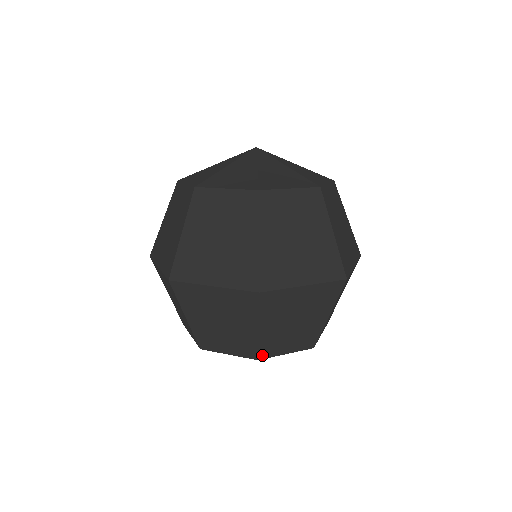
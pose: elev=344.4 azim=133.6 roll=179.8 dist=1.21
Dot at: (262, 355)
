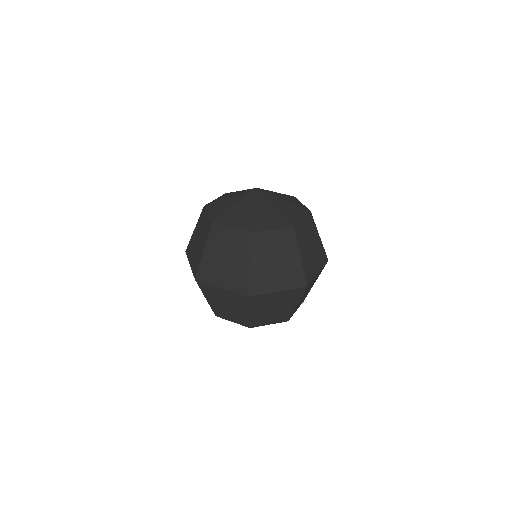
Dot at: occluded
